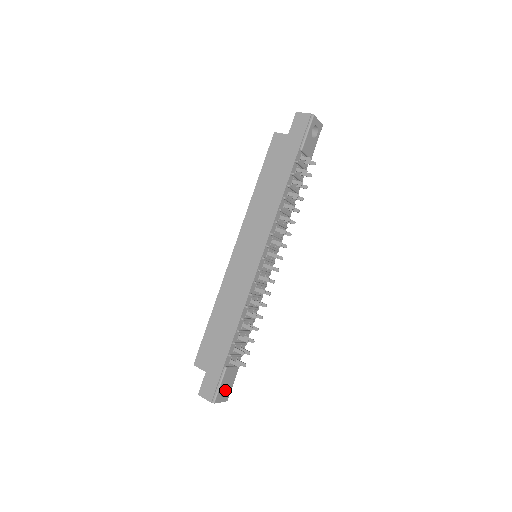
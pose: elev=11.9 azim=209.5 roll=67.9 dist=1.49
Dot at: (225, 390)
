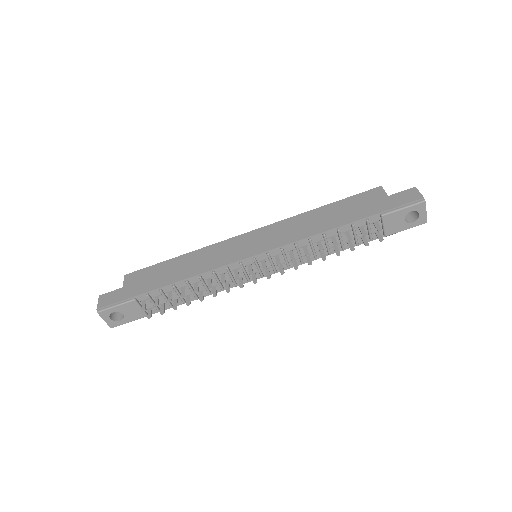
Dot at: (119, 318)
